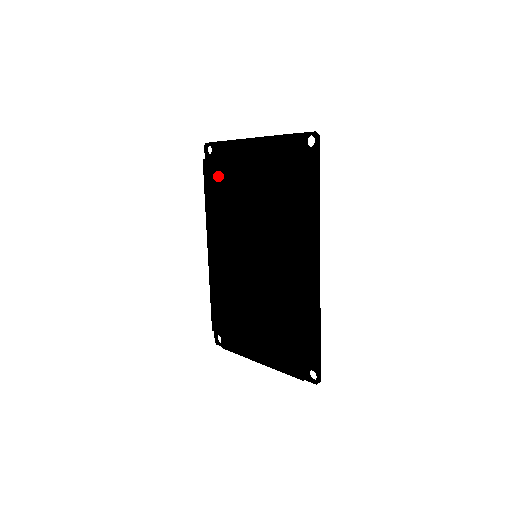
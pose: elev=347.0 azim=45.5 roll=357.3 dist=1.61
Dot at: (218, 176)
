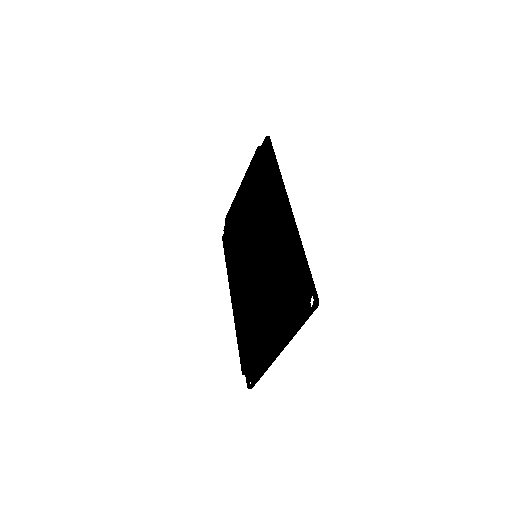
Dot at: (229, 233)
